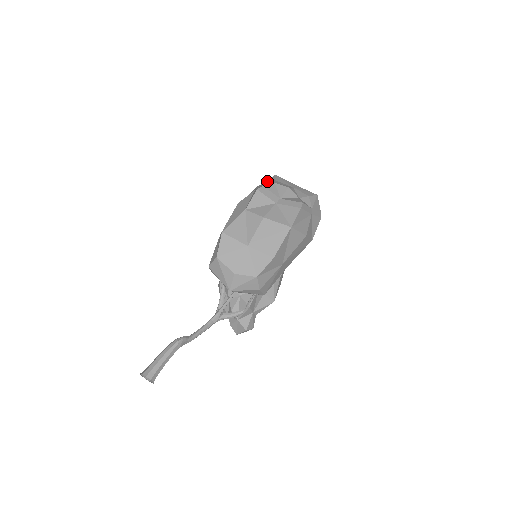
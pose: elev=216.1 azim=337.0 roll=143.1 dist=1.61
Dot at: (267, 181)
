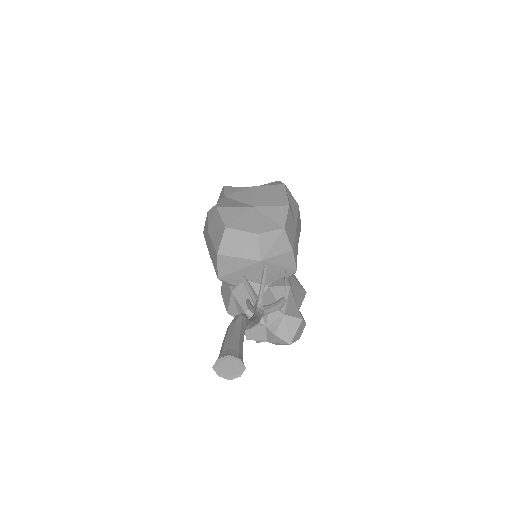
Dot at: occluded
